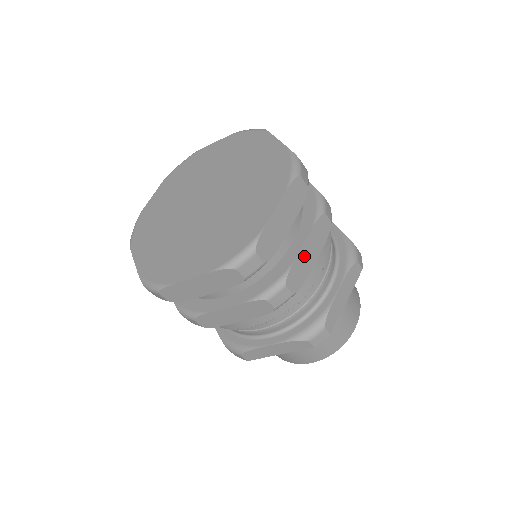
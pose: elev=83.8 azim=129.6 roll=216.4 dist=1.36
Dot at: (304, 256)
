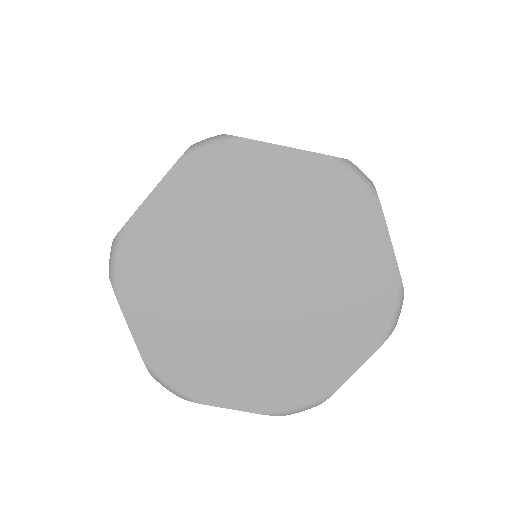
Dot at: occluded
